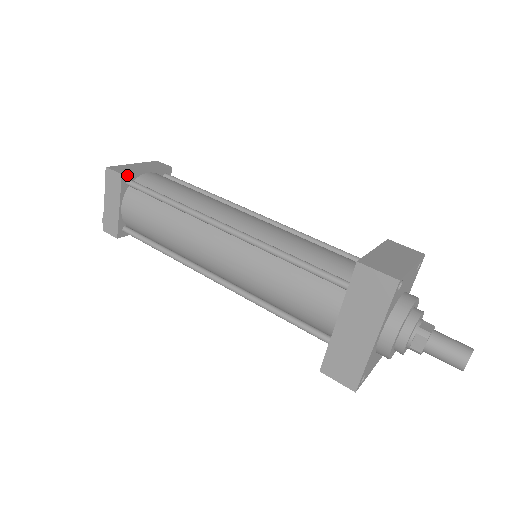
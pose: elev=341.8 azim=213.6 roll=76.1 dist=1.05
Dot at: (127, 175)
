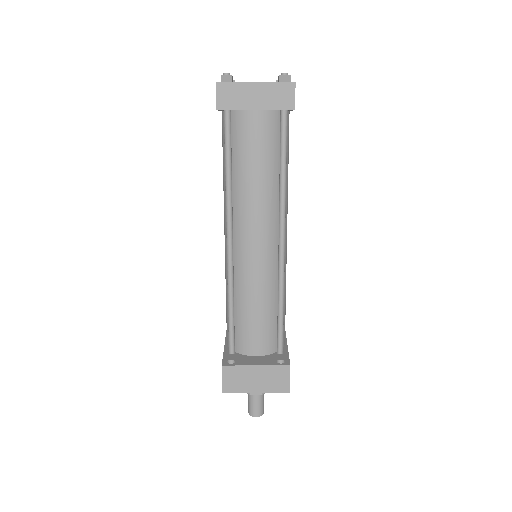
Dot at: (224, 109)
